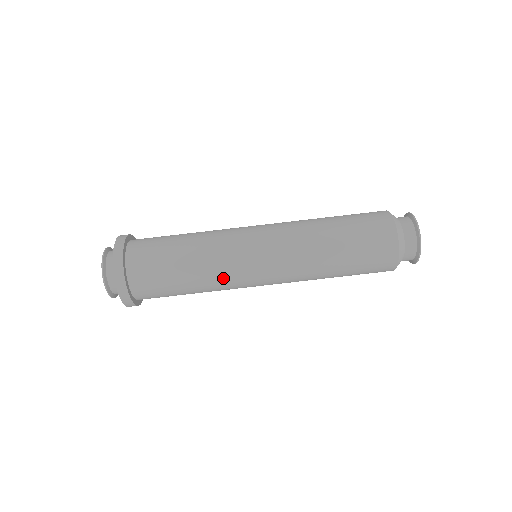
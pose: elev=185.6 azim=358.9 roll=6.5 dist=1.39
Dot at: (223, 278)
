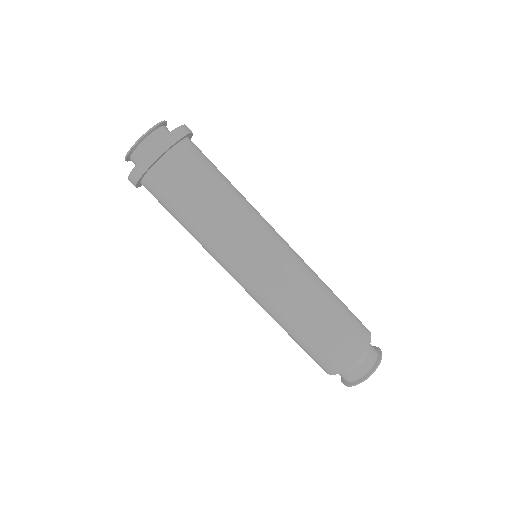
Dot at: (215, 250)
